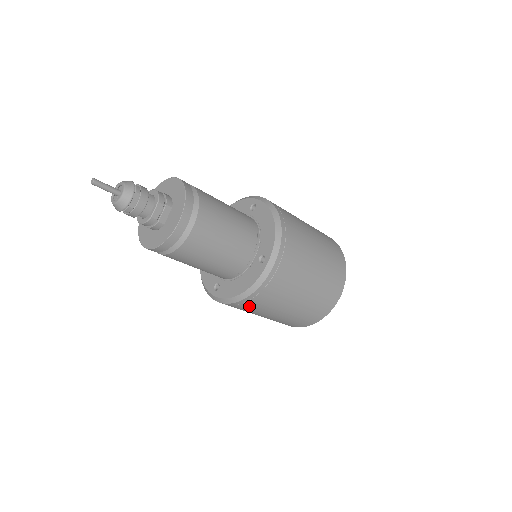
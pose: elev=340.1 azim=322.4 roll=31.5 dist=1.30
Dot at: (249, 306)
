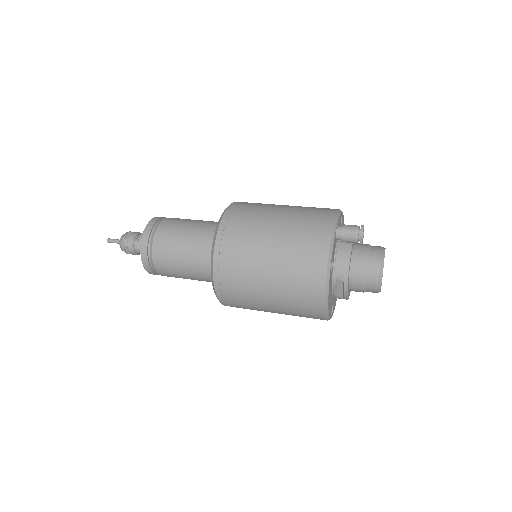
Dot at: occluded
